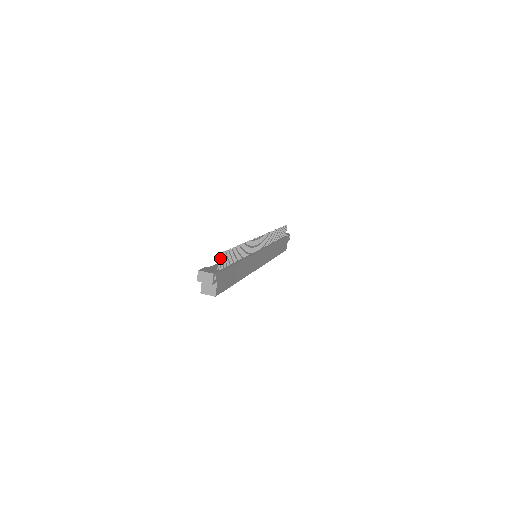
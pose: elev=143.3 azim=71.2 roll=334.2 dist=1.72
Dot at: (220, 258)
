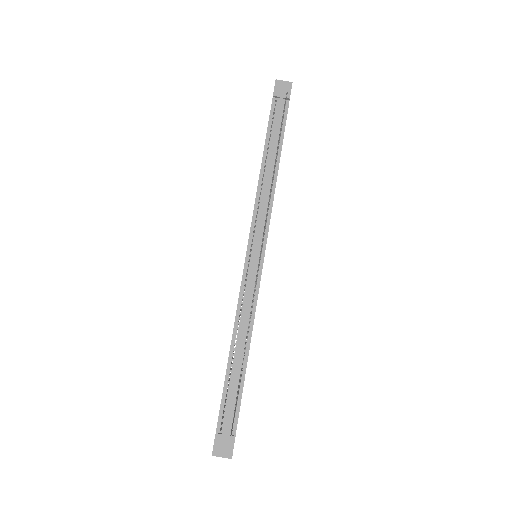
Dot at: (231, 429)
